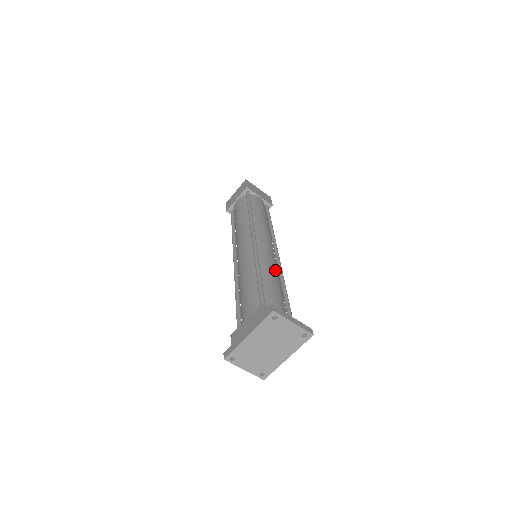
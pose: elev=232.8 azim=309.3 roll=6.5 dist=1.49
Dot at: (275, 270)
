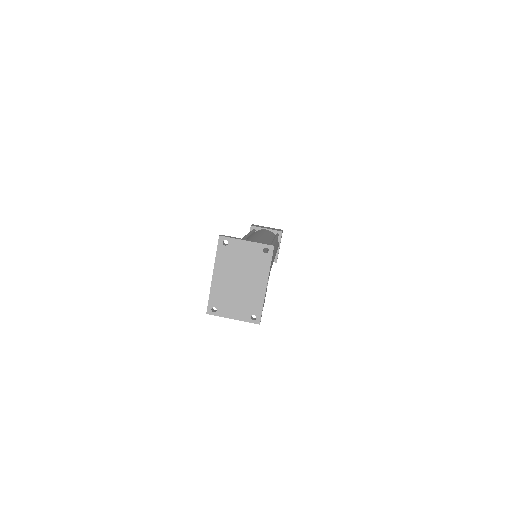
Dot at: occluded
